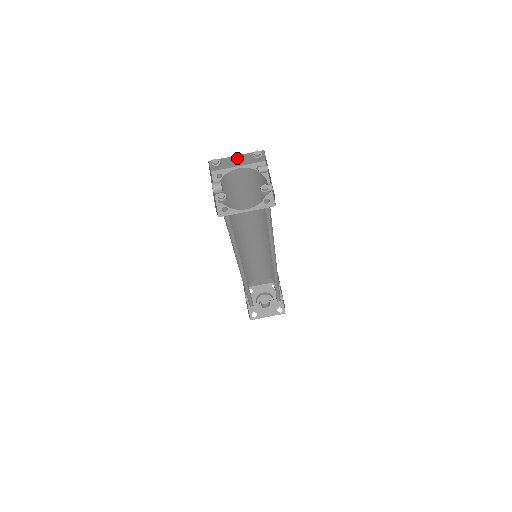
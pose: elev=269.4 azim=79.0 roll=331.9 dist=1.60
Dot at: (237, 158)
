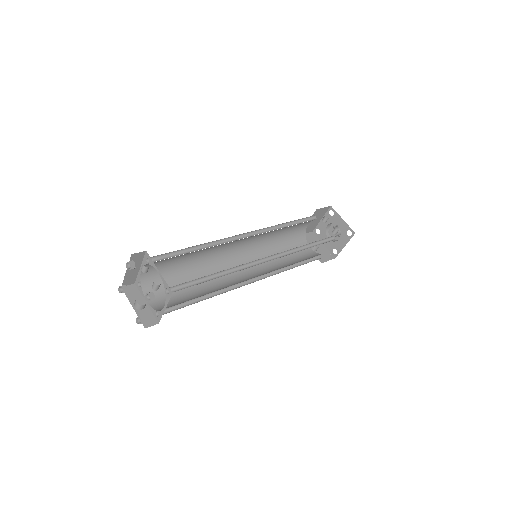
Dot at: (130, 270)
